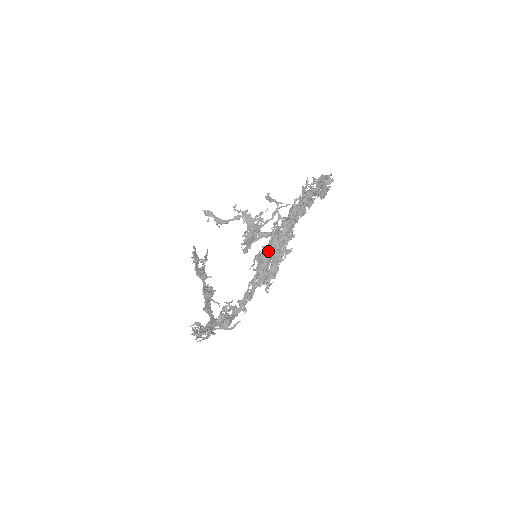
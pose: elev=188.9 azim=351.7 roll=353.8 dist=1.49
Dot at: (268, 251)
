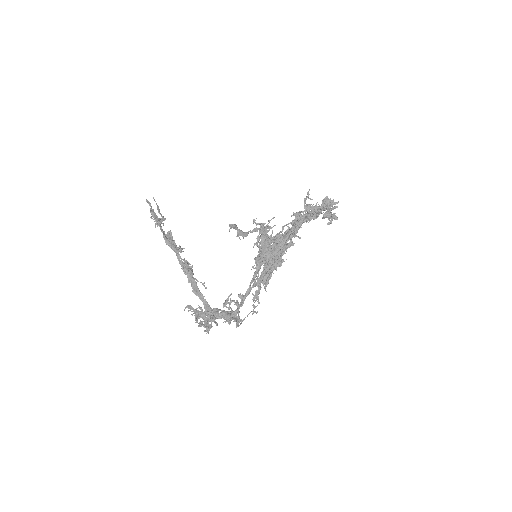
Dot at: occluded
